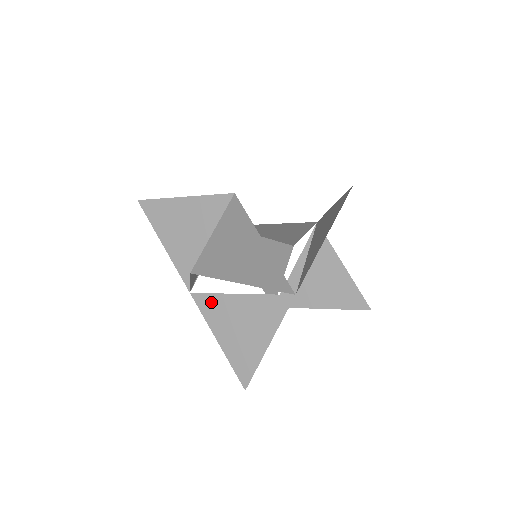
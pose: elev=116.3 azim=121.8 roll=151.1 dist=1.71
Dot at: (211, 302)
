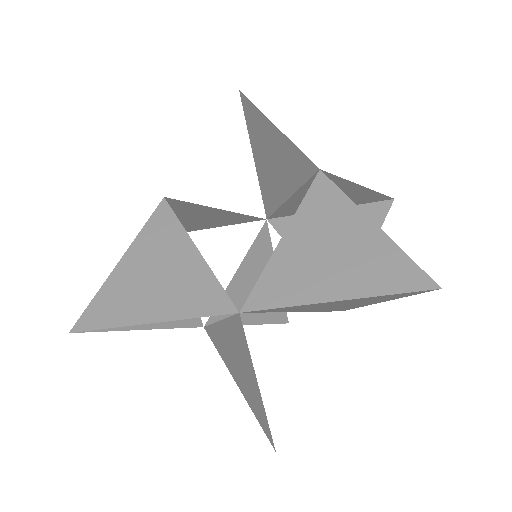
Dot at: (271, 284)
